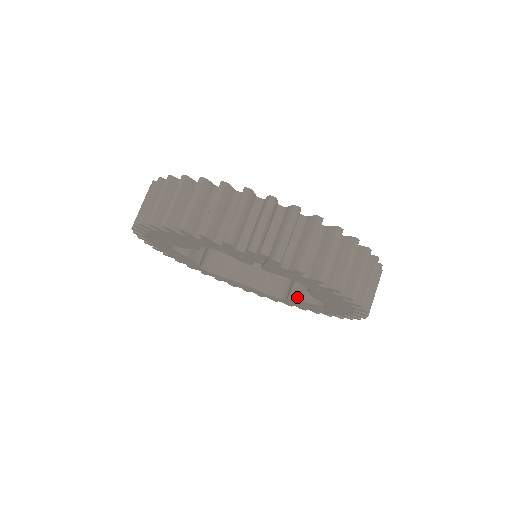
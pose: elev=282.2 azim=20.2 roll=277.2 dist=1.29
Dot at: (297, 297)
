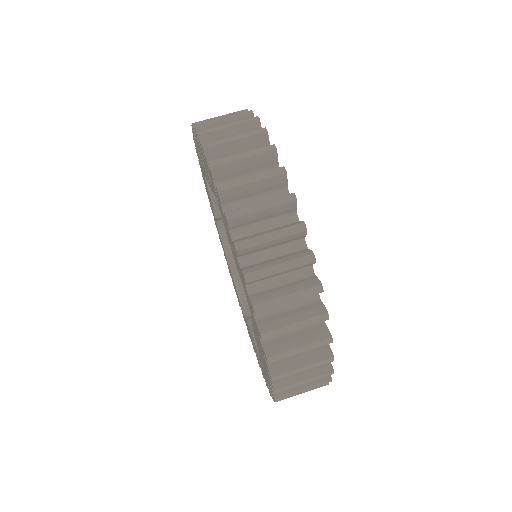
Dot at: occluded
